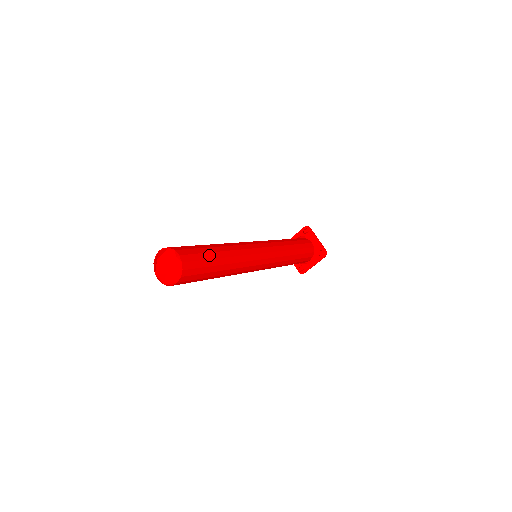
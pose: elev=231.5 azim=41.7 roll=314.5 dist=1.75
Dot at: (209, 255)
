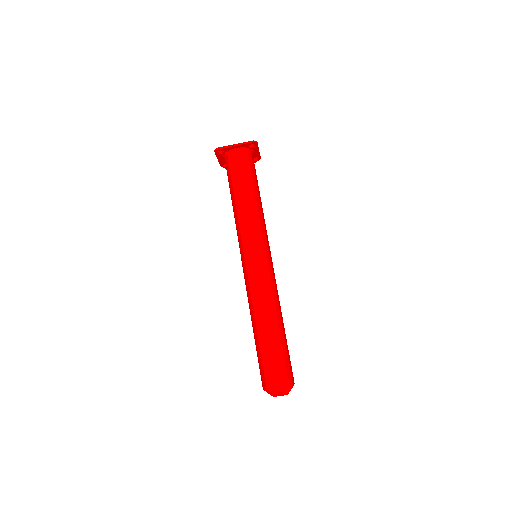
Dot at: (273, 349)
